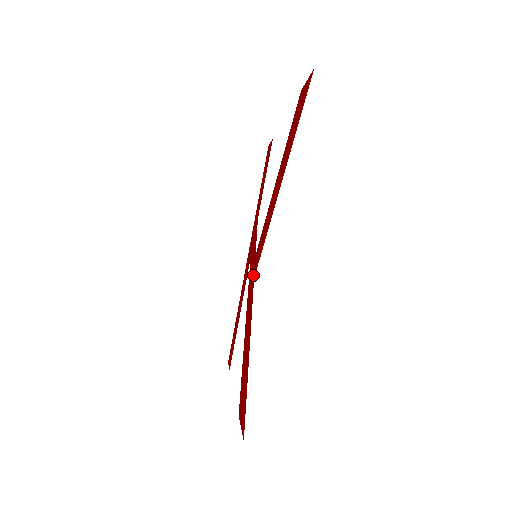
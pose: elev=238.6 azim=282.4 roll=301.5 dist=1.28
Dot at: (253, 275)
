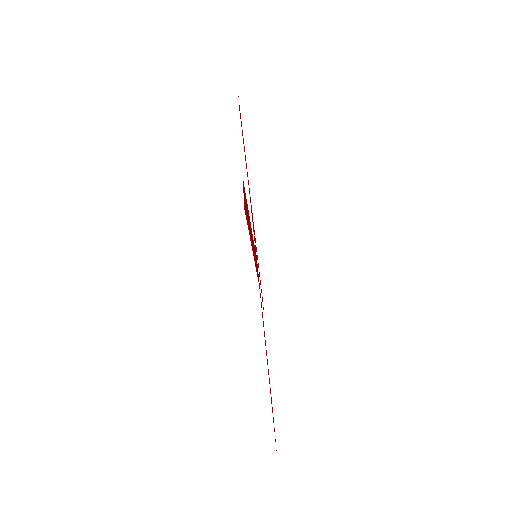
Dot at: (258, 277)
